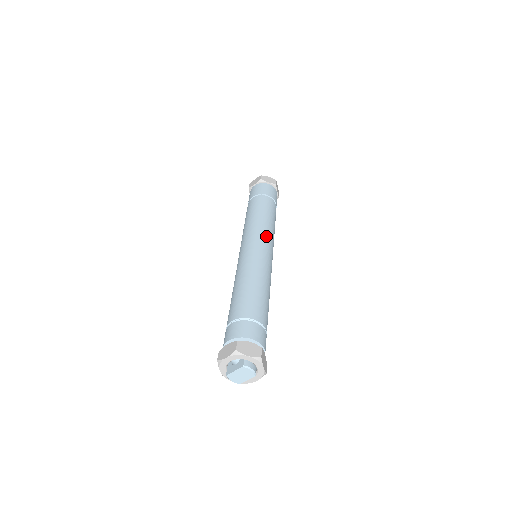
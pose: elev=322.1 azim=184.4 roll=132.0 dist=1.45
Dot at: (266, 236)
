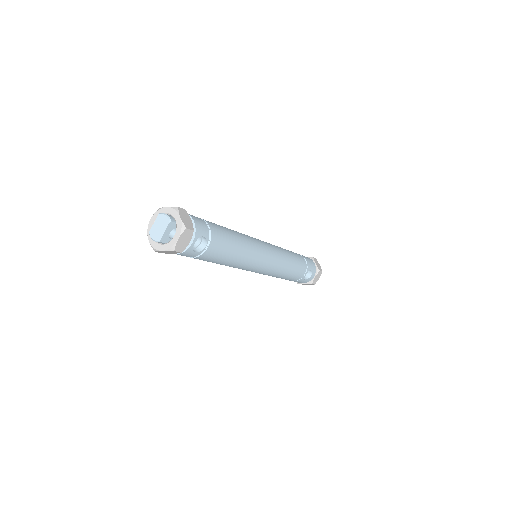
Dot at: occluded
